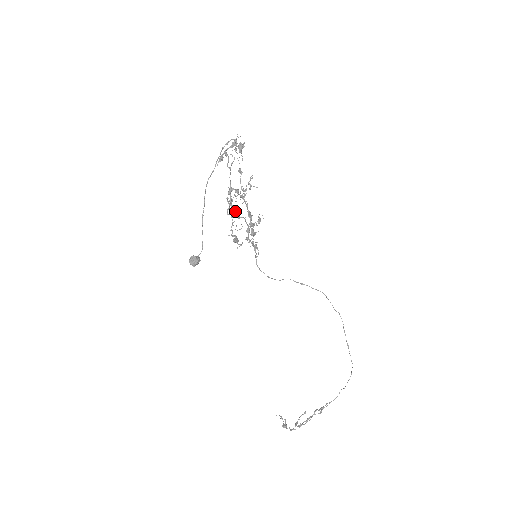
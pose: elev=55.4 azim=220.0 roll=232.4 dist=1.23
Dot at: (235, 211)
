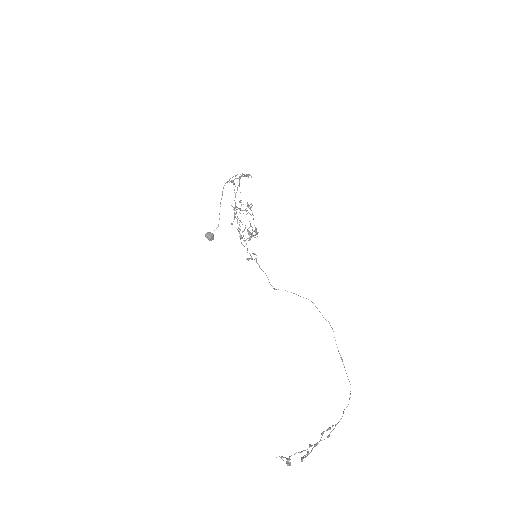
Dot at: occluded
